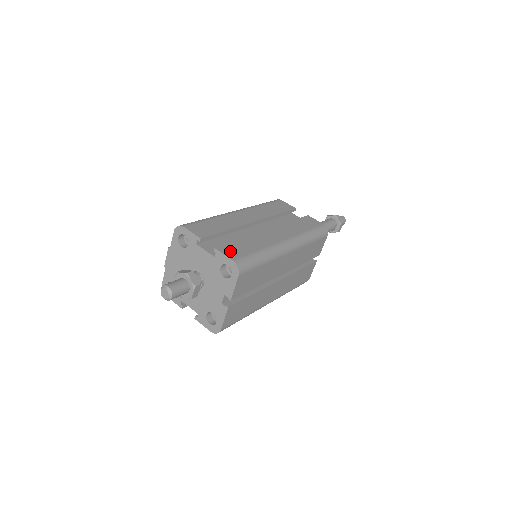
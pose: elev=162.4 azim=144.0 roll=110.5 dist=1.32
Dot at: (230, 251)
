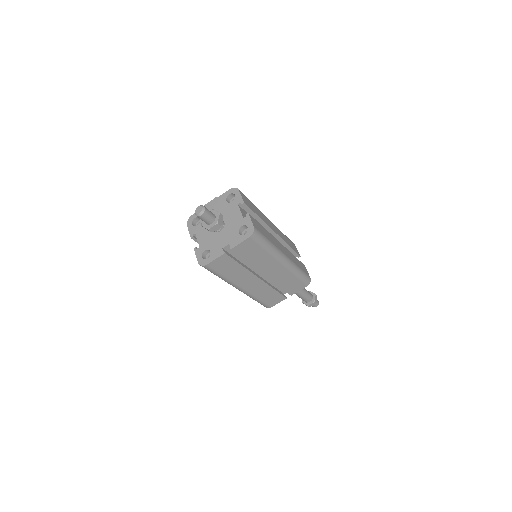
Dot at: (255, 223)
